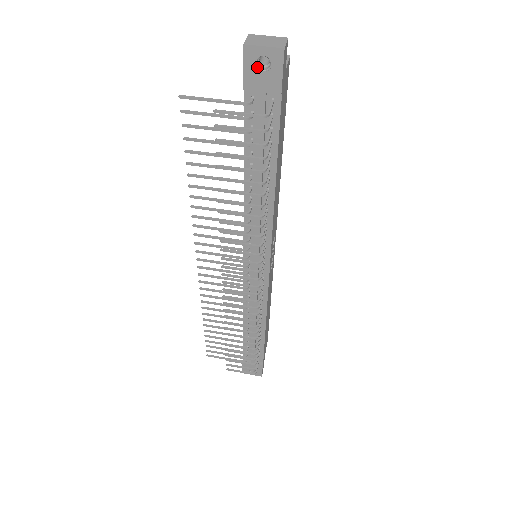
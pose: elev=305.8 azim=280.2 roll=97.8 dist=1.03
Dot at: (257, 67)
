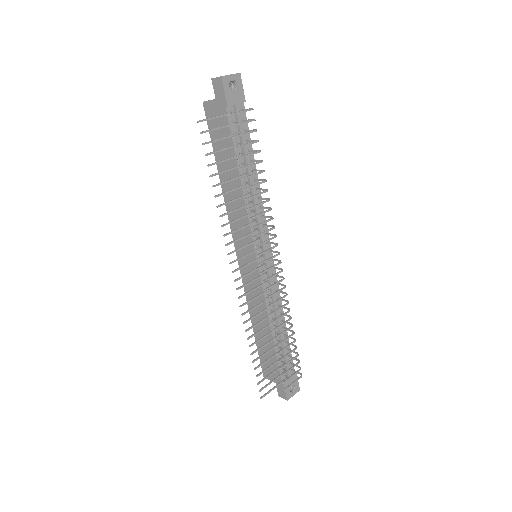
Dot at: (230, 89)
